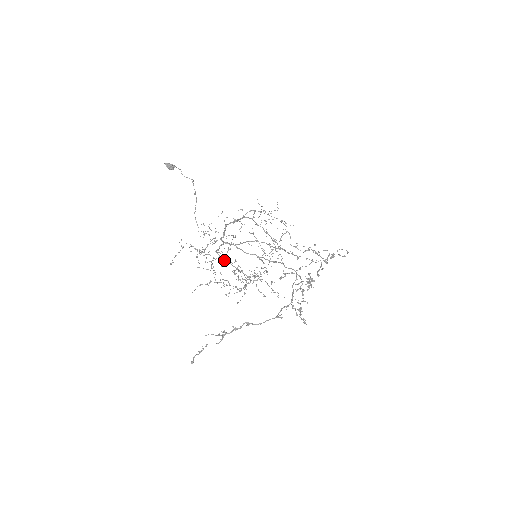
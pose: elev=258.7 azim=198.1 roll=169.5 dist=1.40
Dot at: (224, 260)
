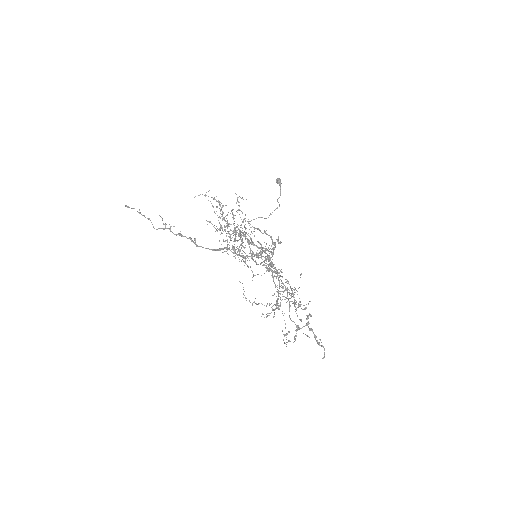
Dot at: occluded
